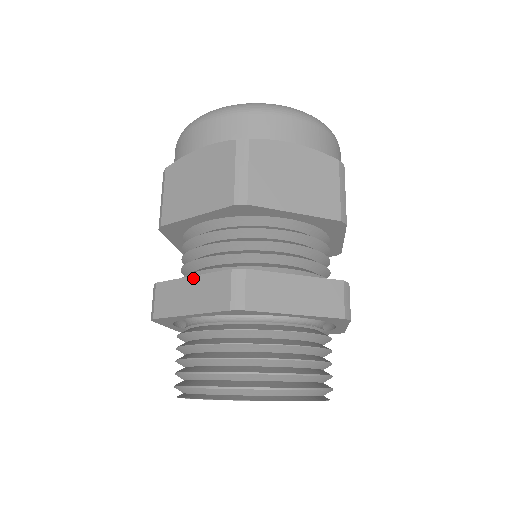
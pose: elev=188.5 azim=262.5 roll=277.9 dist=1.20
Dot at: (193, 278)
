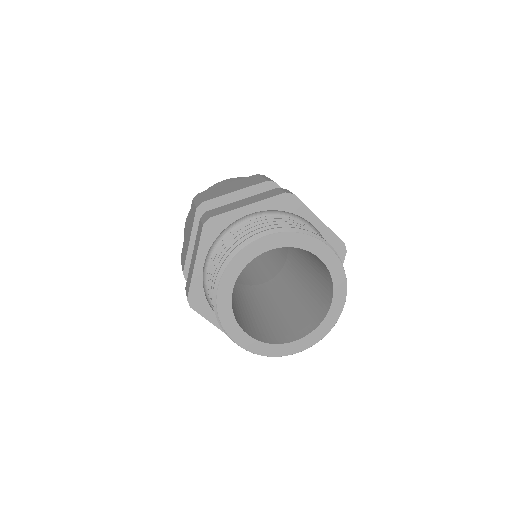
Dot at: (245, 199)
